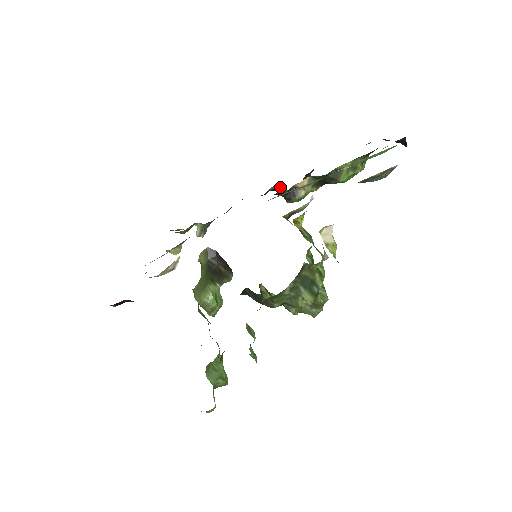
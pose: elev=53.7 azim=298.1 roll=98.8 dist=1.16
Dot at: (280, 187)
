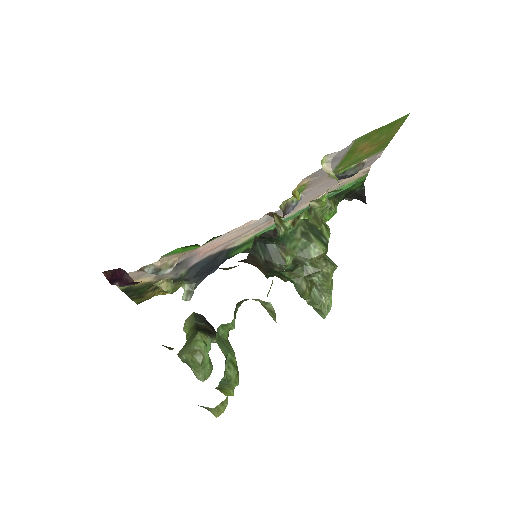
Dot at: occluded
